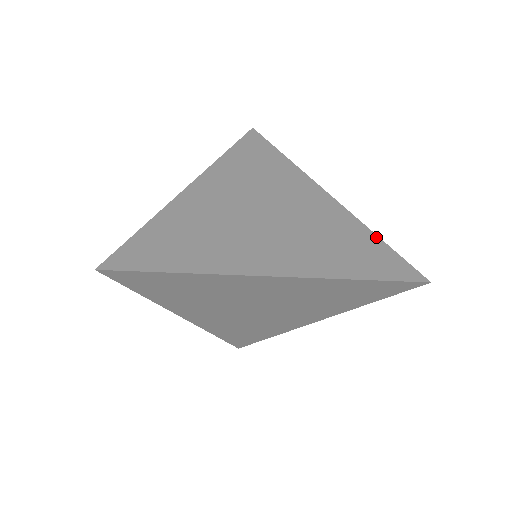
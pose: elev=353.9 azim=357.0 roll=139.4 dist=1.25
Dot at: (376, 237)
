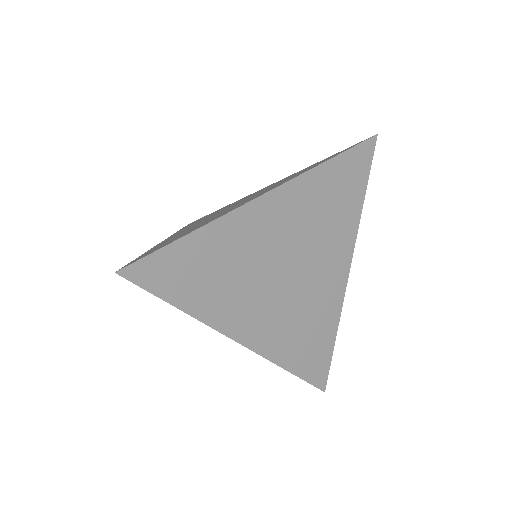
Dot at: occluded
